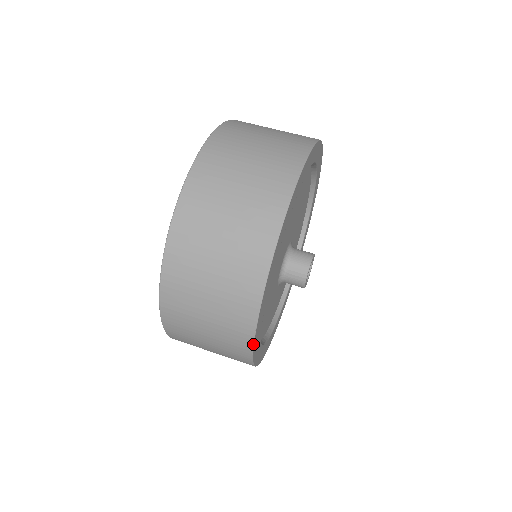
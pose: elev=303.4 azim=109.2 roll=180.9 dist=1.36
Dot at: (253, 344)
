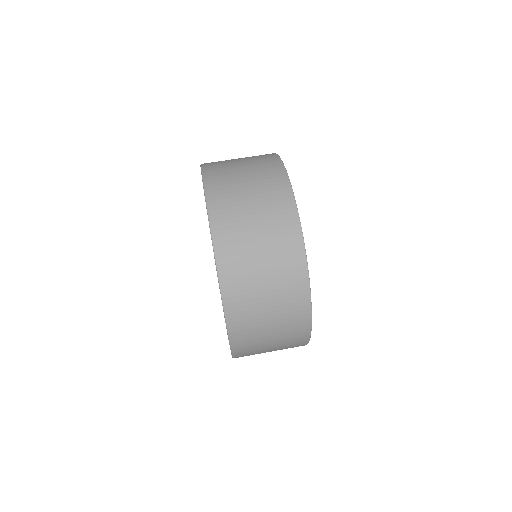
Dot at: occluded
